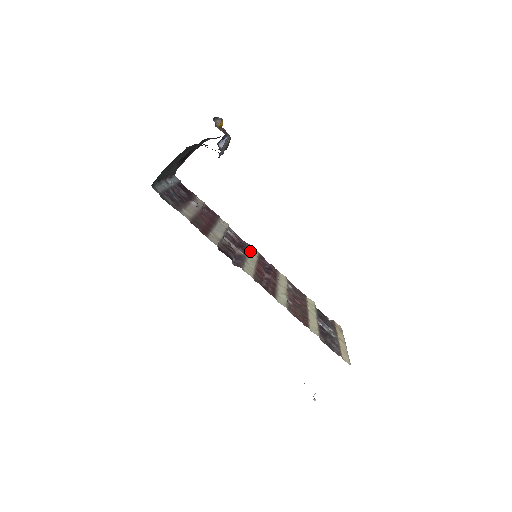
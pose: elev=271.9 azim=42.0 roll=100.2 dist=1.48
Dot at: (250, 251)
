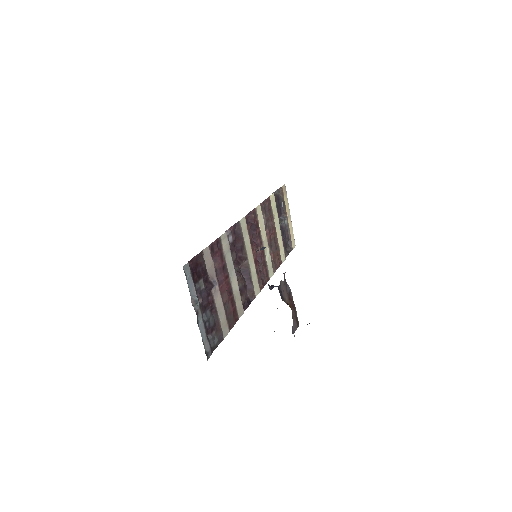
Dot at: (244, 237)
